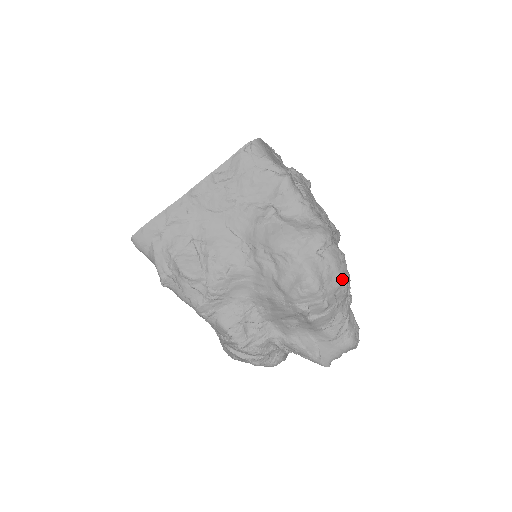
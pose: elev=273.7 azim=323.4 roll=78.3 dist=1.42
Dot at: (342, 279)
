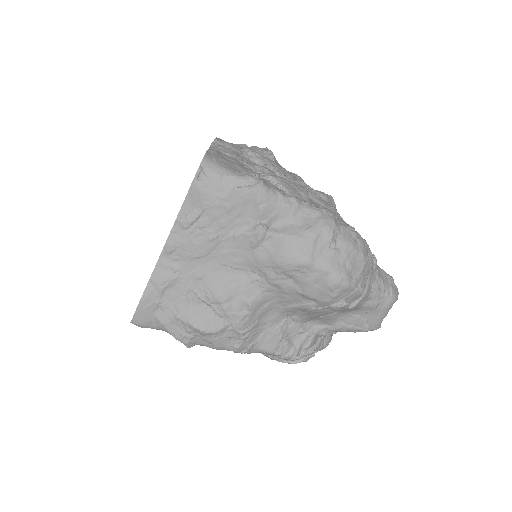
Dot at: (365, 256)
